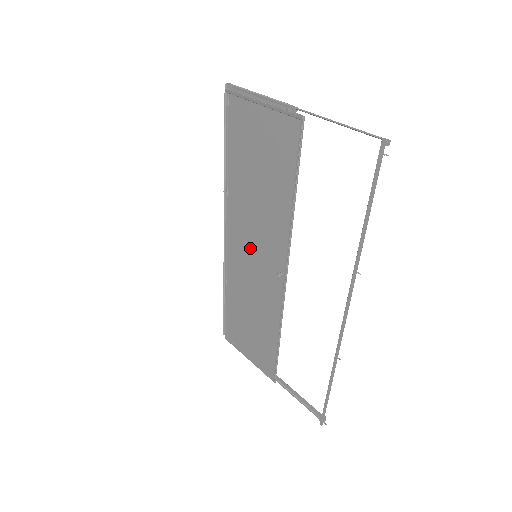
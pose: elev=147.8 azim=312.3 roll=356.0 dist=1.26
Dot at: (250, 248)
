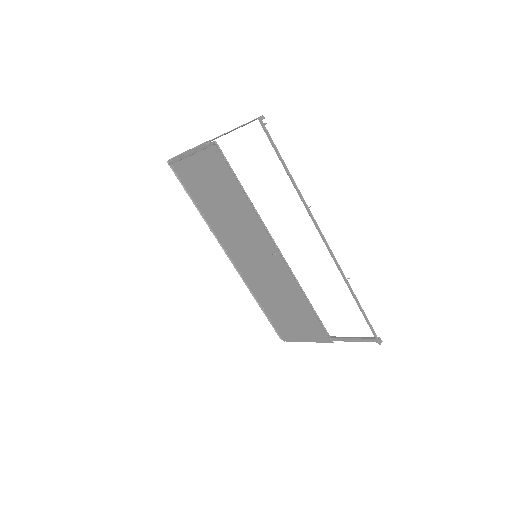
Dot at: (248, 253)
